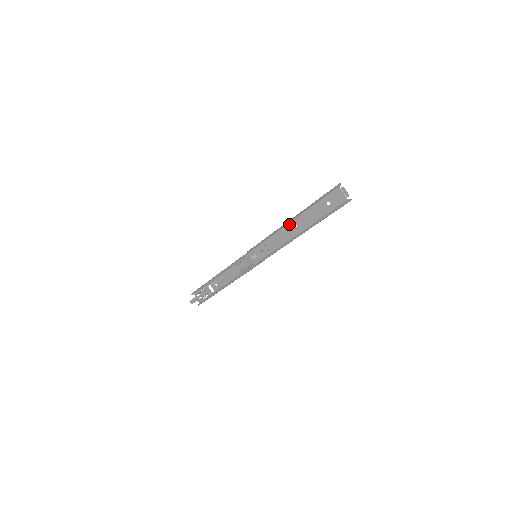
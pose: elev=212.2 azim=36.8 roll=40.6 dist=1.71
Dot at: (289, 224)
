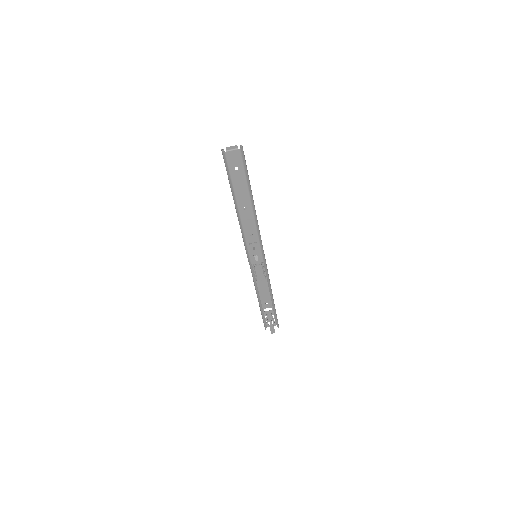
Dot at: (240, 214)
